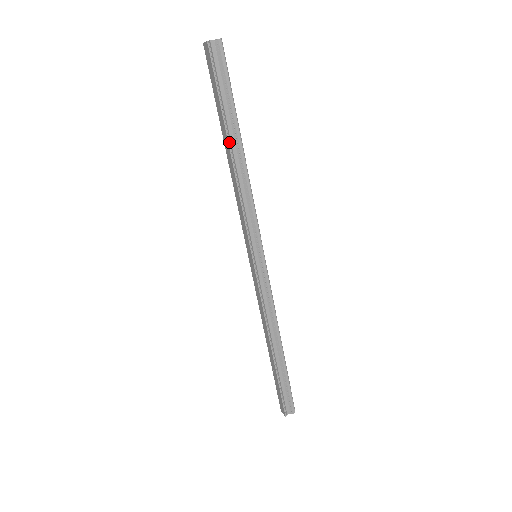
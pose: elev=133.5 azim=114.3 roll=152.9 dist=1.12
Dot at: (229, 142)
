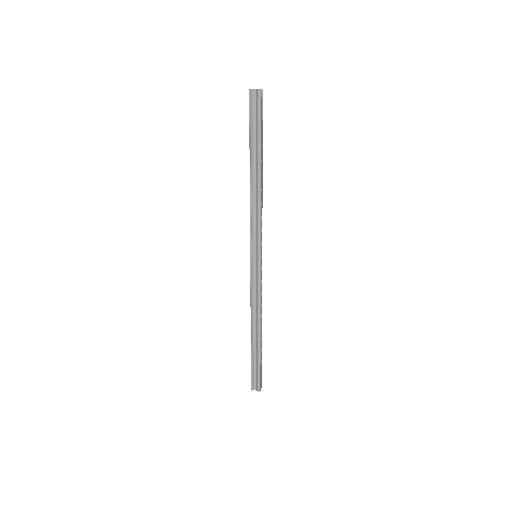
Dot at: (251, 165)
